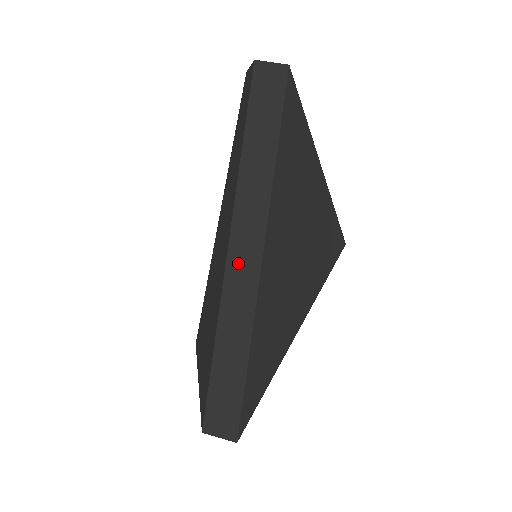
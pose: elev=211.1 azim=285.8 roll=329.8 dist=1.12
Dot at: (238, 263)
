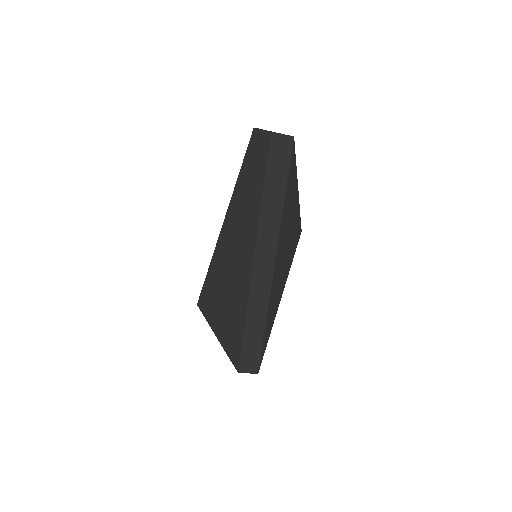
Dot at: (259, 274)
